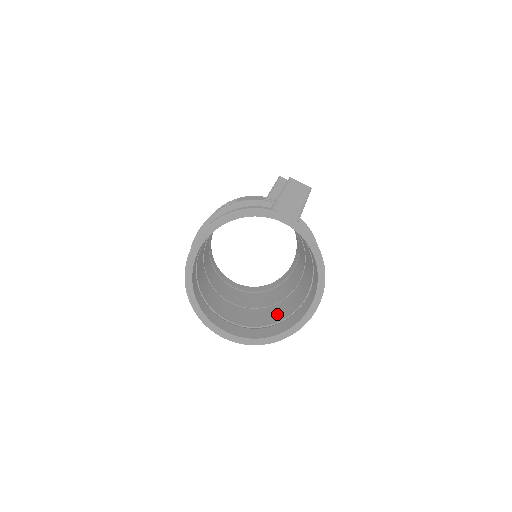
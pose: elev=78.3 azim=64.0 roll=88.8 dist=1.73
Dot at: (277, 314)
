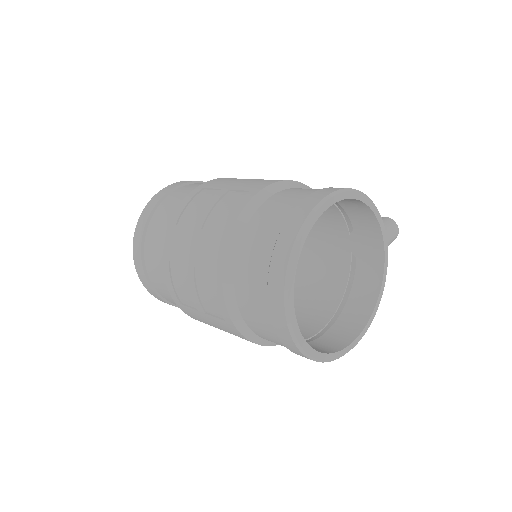
Dot at: occluded
